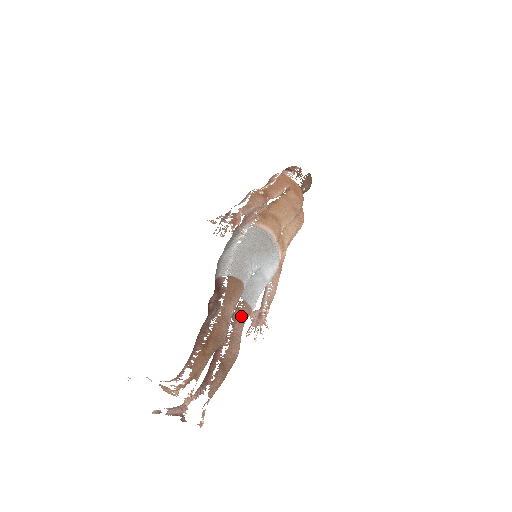
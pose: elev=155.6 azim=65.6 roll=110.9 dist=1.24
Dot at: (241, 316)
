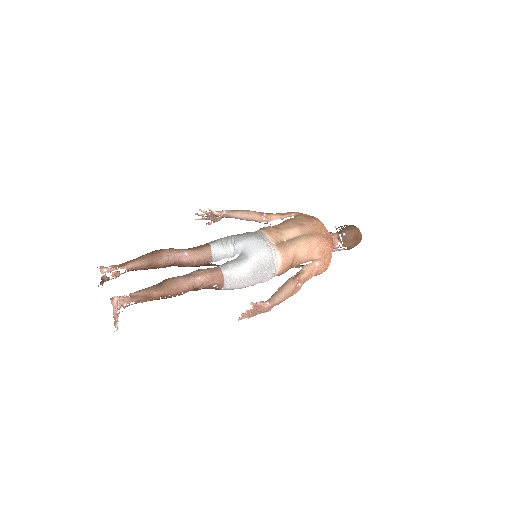
Dot at: (206, 270)
